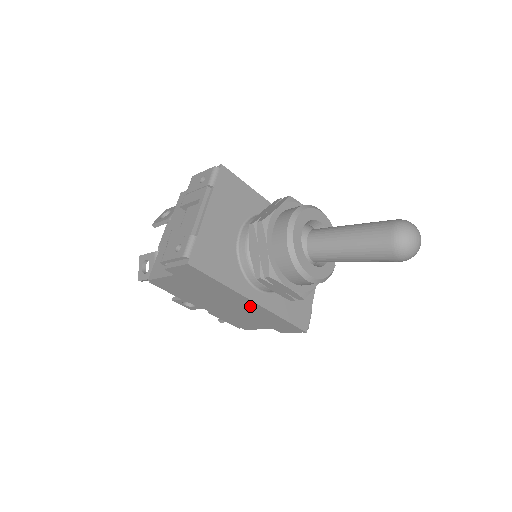
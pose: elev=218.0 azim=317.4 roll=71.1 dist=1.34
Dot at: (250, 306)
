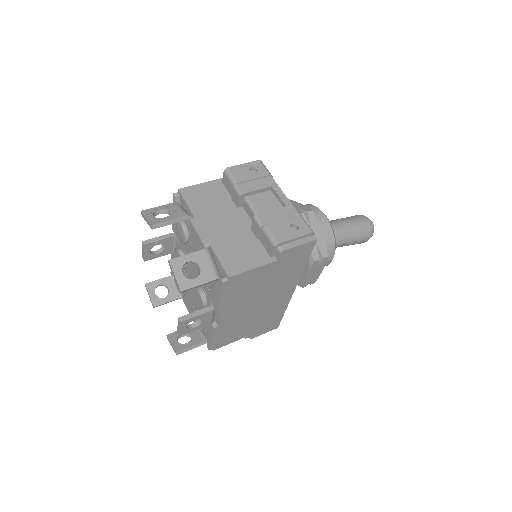
Dot at: (281, 299)
